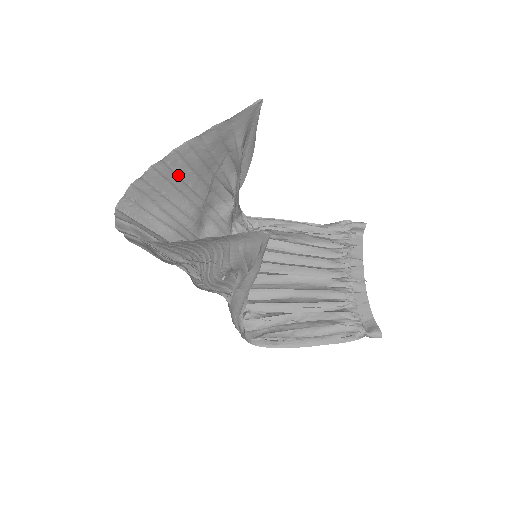
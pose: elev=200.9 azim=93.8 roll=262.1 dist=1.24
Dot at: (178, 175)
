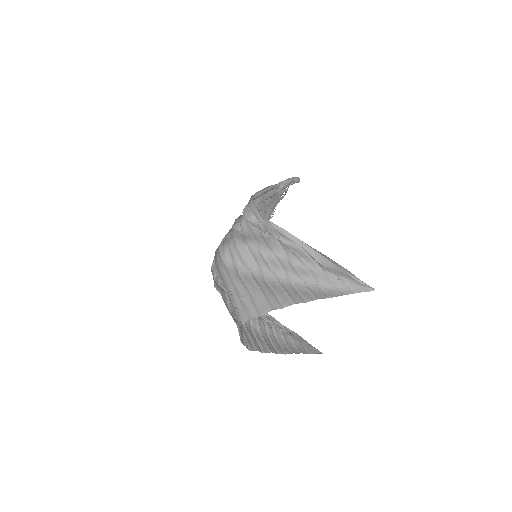
Dot at: occluded
